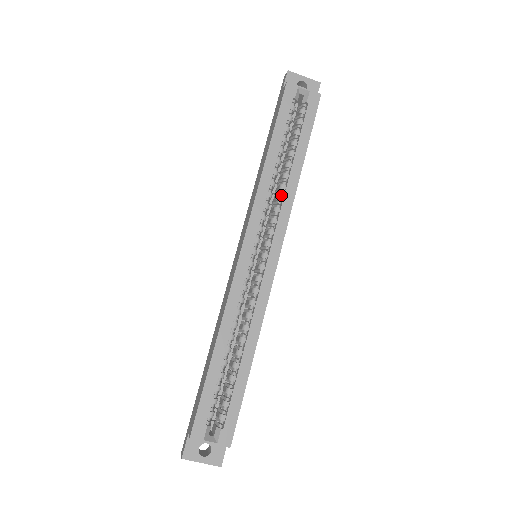
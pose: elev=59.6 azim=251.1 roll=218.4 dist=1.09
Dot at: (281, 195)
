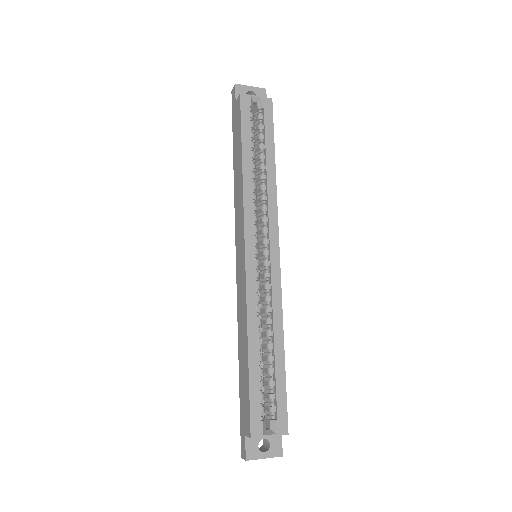
Dot at: (264, 195)
